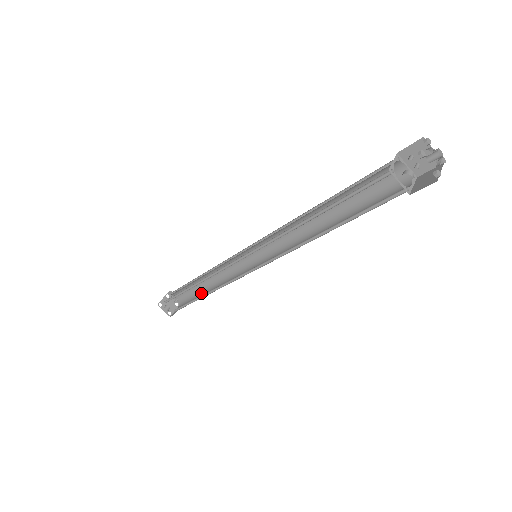
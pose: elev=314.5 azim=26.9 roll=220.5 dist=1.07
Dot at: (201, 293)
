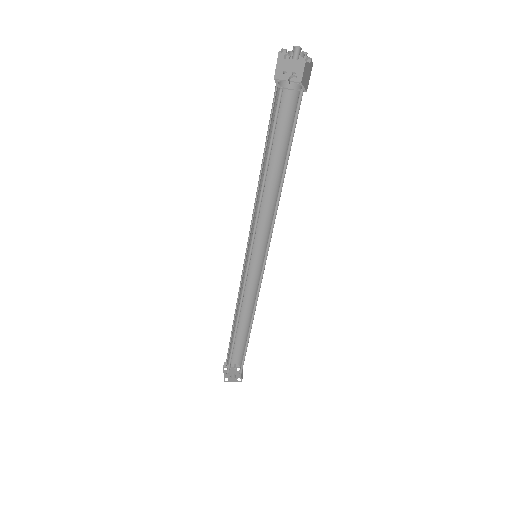
Dot at: (246, 336)
